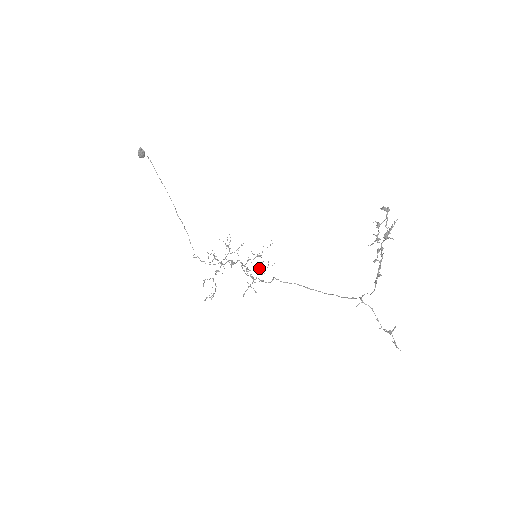
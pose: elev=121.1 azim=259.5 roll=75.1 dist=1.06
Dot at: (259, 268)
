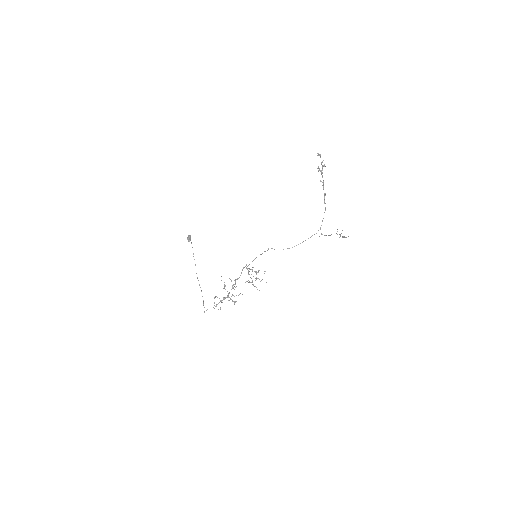
Dot at: (256, 277)
